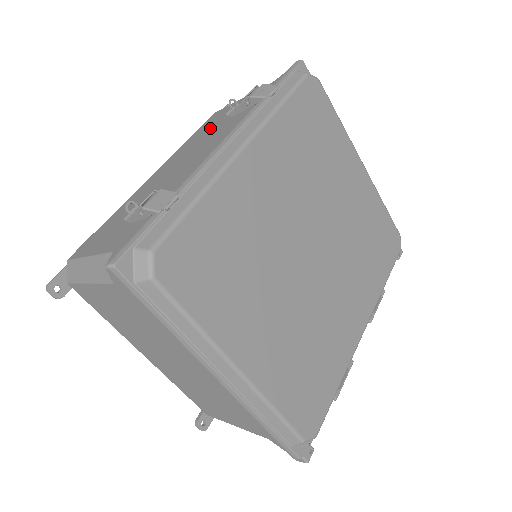
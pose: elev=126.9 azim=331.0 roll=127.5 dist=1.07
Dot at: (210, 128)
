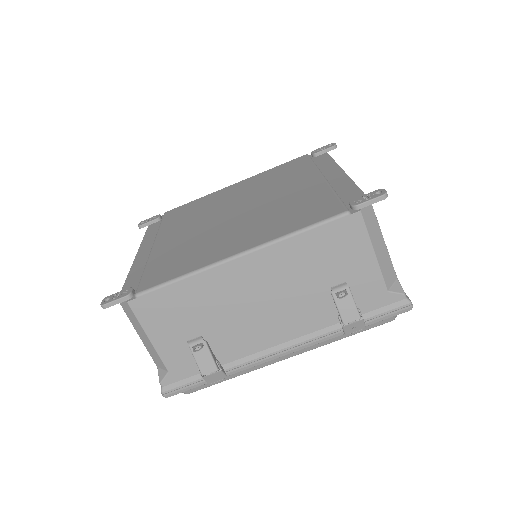
Dot at: (318, 268)
